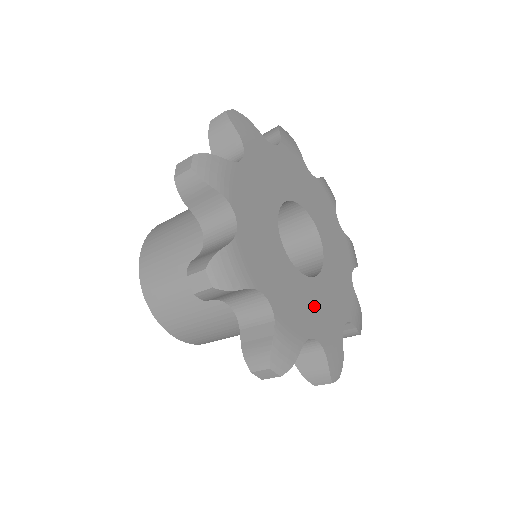
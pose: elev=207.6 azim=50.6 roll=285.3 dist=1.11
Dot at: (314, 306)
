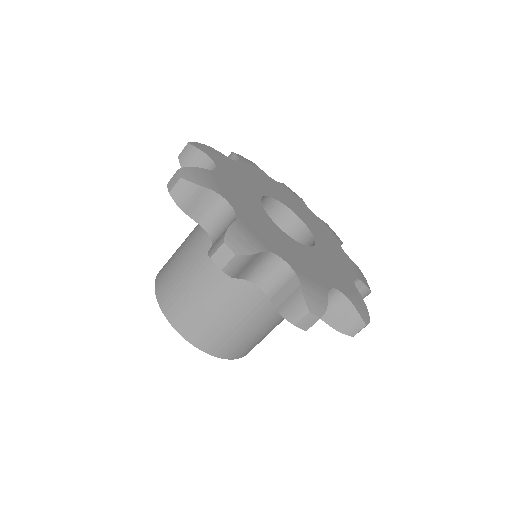
Dot at: (322, 266)
